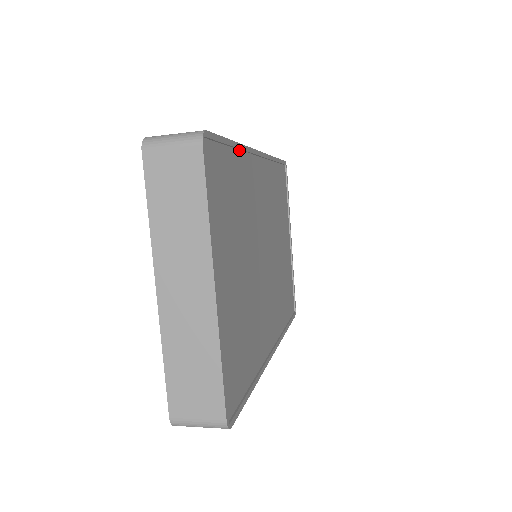
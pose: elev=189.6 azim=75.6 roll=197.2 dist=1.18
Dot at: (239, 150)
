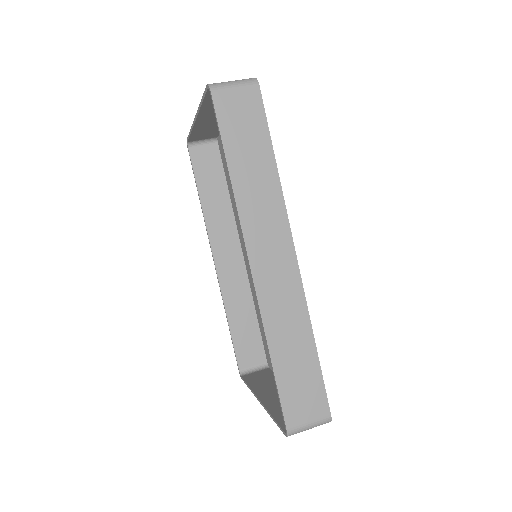
Dot at: (308, 325)
